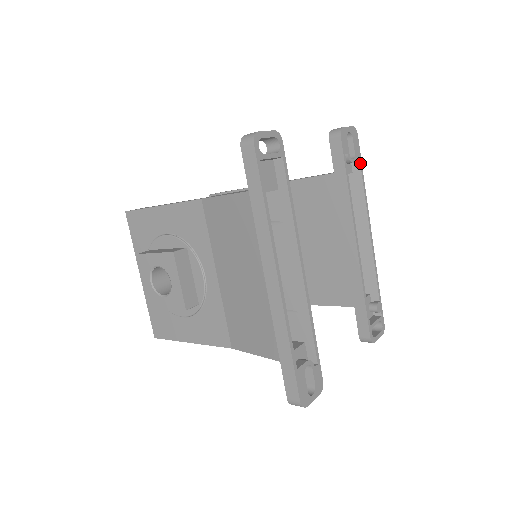
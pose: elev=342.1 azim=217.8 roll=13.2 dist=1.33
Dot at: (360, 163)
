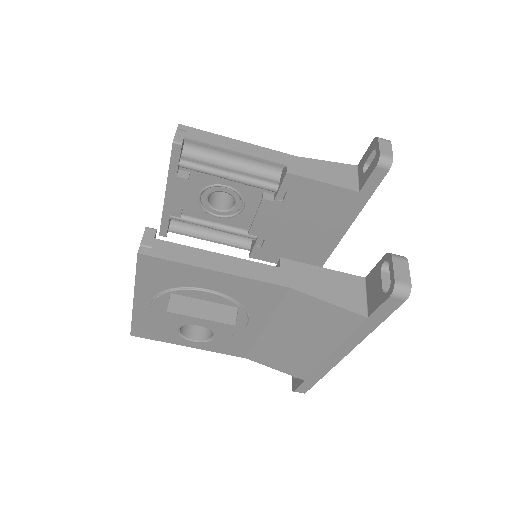
Dot at: occluded
